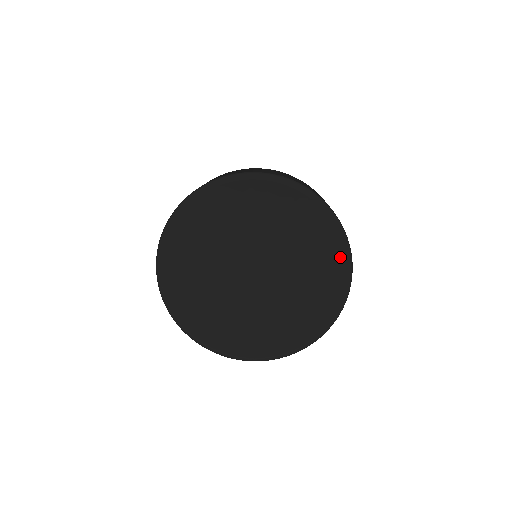
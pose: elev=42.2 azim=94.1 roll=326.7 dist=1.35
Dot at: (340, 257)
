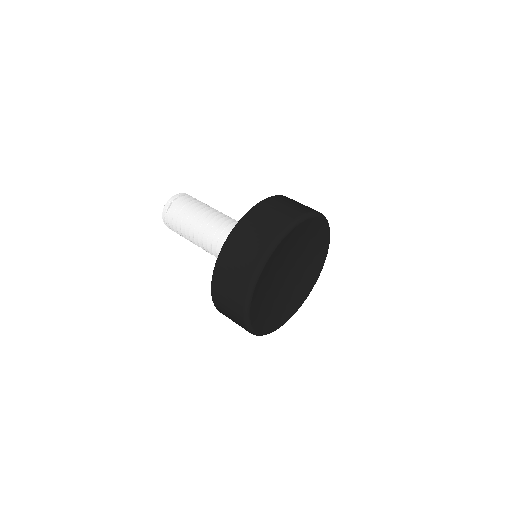
Dot at: (323, 262)
